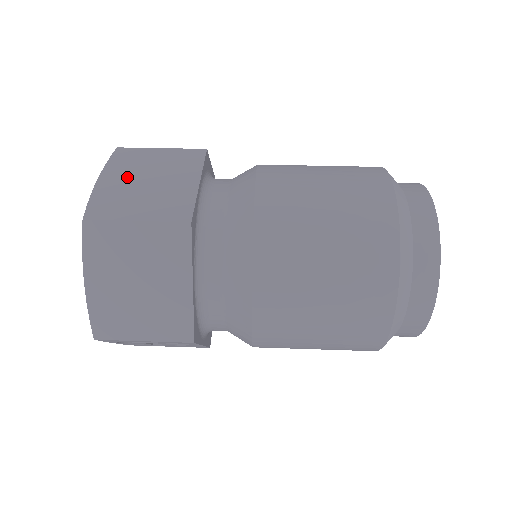
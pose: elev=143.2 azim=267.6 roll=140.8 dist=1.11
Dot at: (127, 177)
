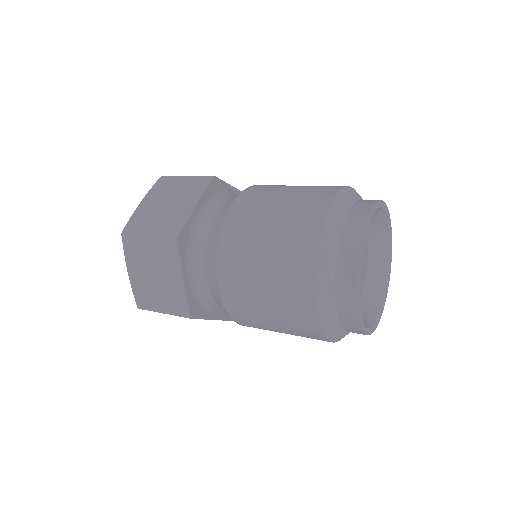
Dot at: (157, 201)
